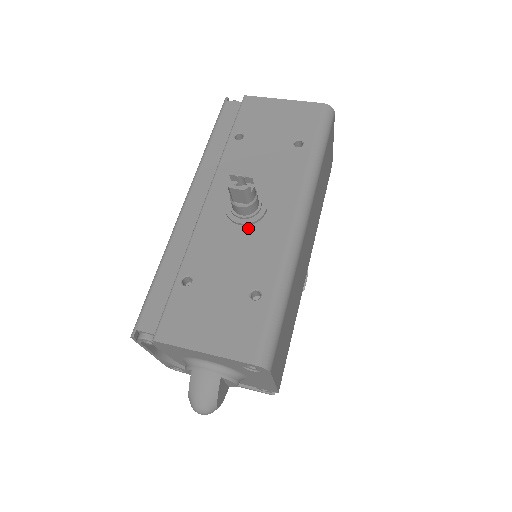
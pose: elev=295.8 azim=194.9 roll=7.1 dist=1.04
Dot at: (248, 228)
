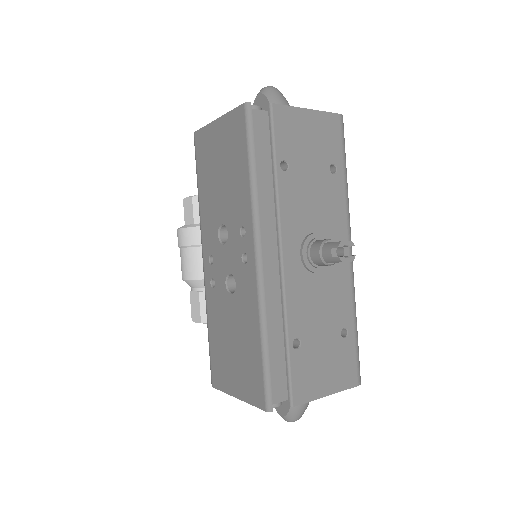
Dot at: (323, 274)
